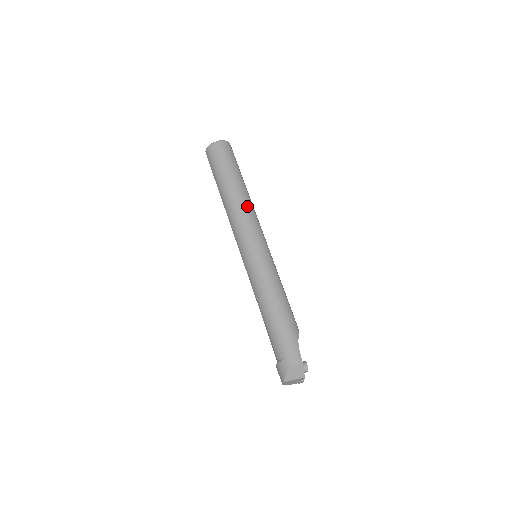
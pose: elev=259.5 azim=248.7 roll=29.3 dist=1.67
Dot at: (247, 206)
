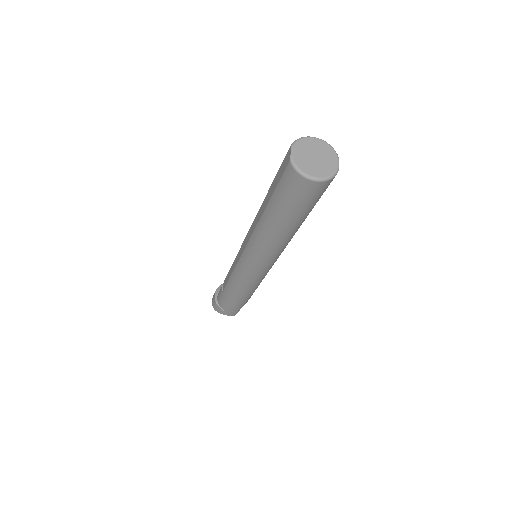
Dot at: (284, 246)
